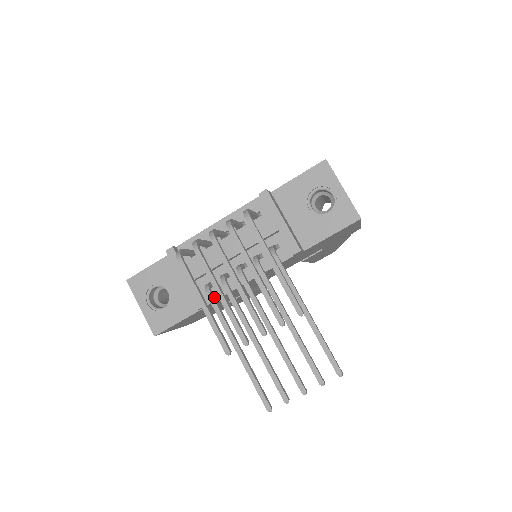
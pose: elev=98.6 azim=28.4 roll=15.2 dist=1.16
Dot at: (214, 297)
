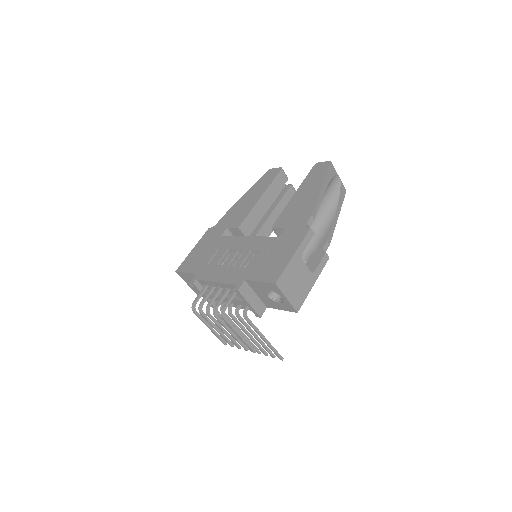
Dot at: (219, 312)
